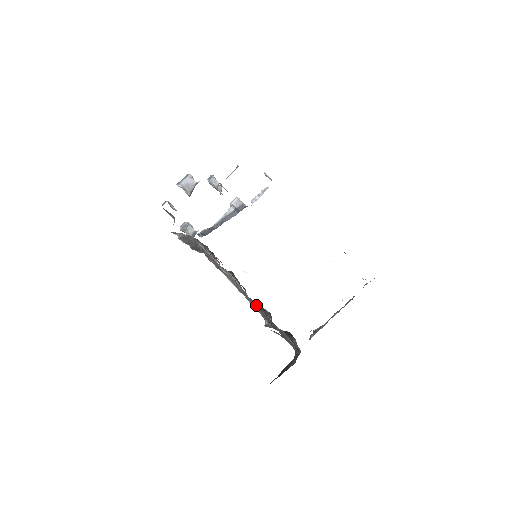
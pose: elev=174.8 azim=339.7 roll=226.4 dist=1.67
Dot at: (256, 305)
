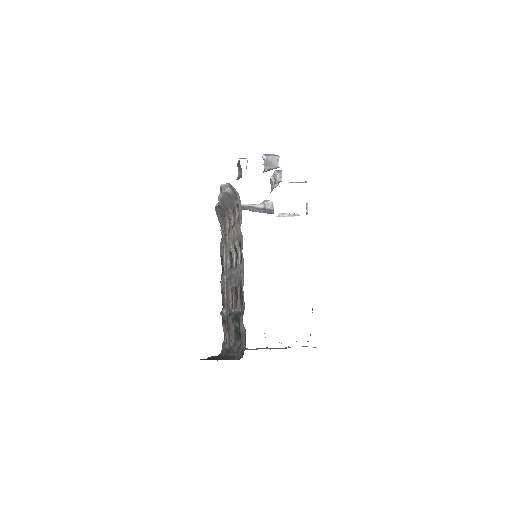
Dot at: (239, 292)
